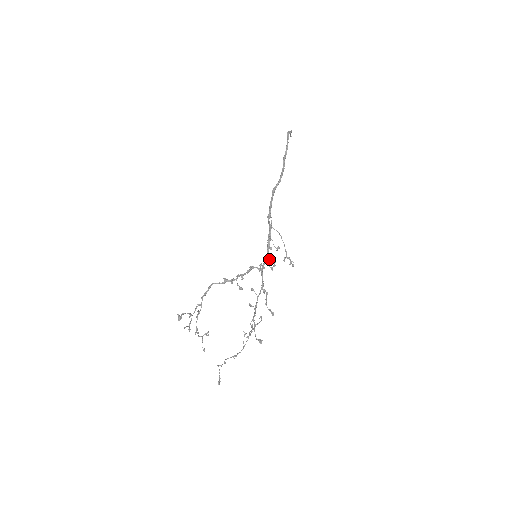
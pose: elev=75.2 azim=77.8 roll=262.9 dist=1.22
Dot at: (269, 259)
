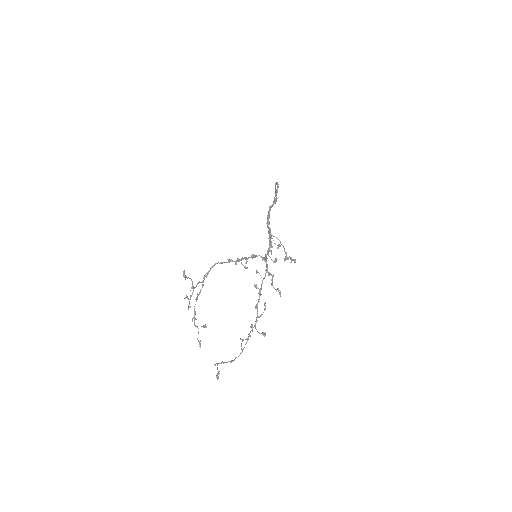
Dot at: (271, 254)
